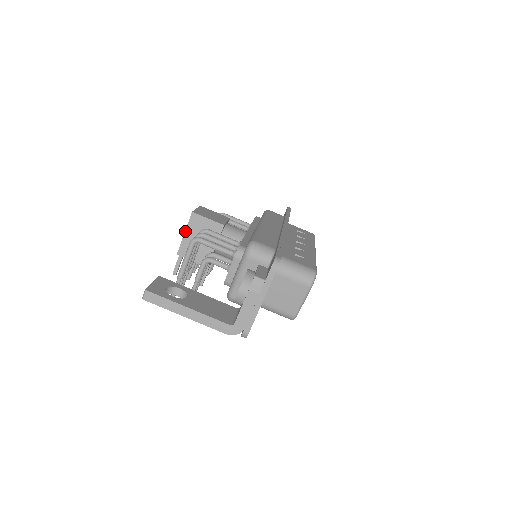
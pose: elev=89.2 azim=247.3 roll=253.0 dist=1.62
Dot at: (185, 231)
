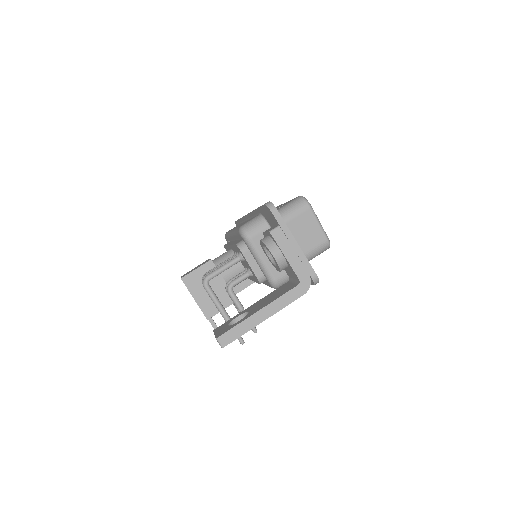
Dot at: (193, 297)
